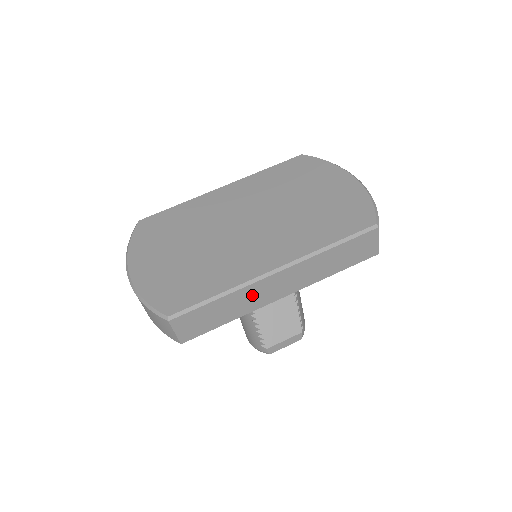
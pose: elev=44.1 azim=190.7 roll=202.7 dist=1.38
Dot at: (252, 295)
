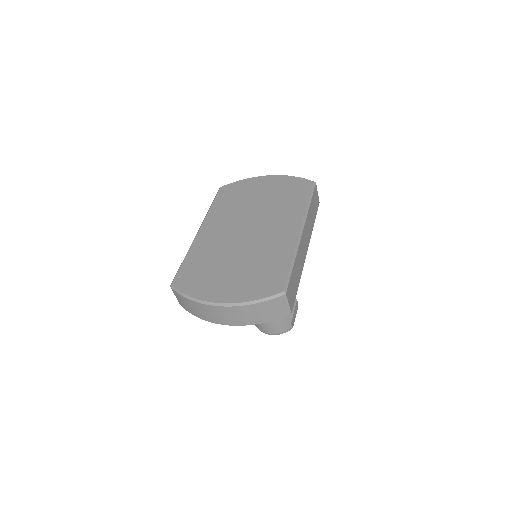
Dot at: (300, 255)
